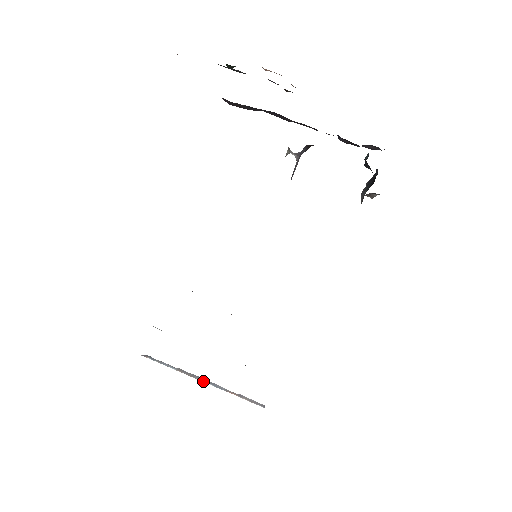
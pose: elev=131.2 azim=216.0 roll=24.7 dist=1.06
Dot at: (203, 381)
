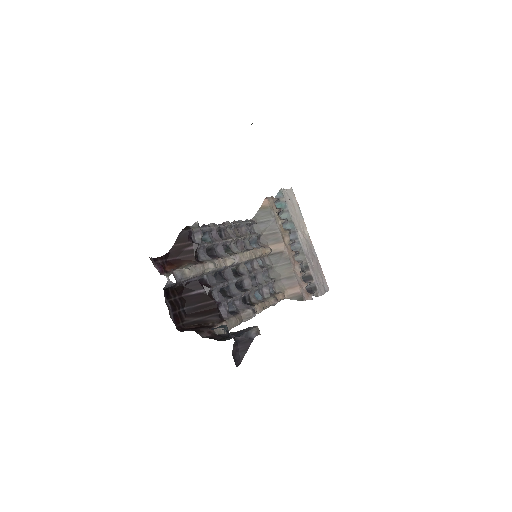
Dot at: occluded
